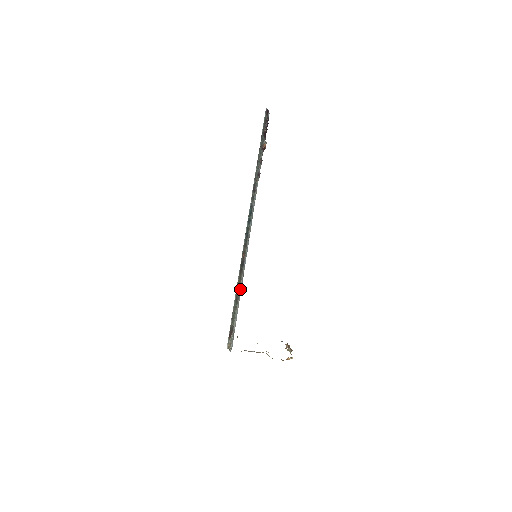
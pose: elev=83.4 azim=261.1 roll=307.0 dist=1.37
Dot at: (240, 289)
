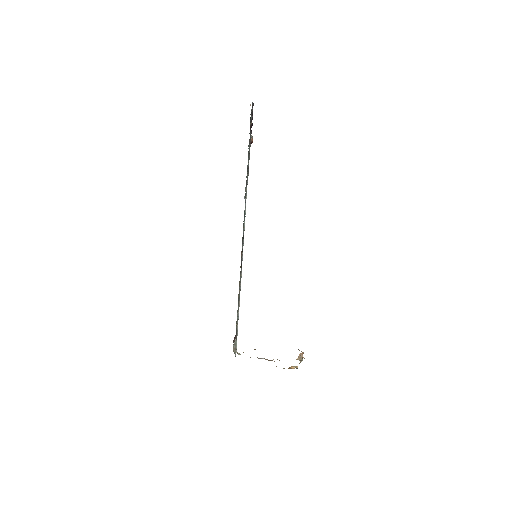
Dot at: (240, 289)
